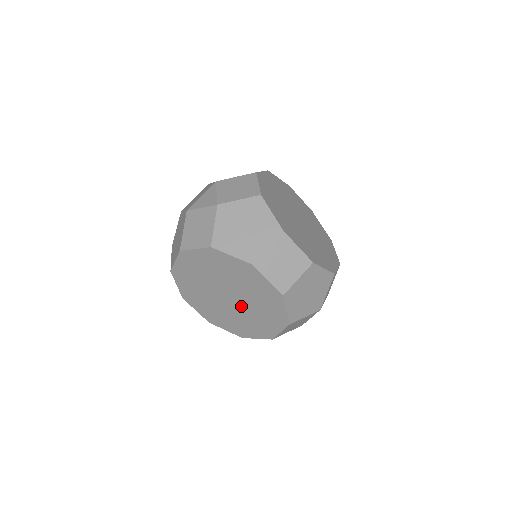
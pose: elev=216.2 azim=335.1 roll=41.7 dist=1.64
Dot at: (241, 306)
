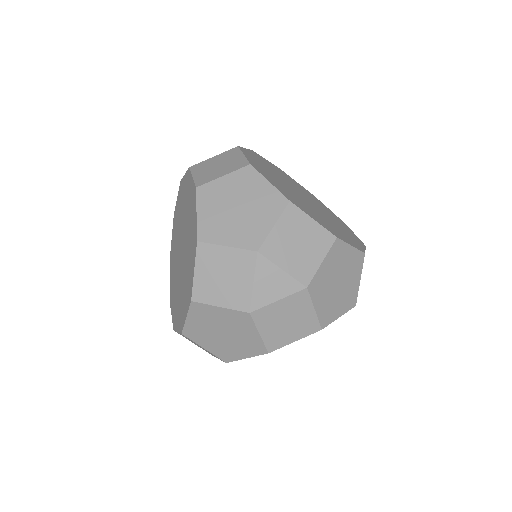
Dot at: occluded
